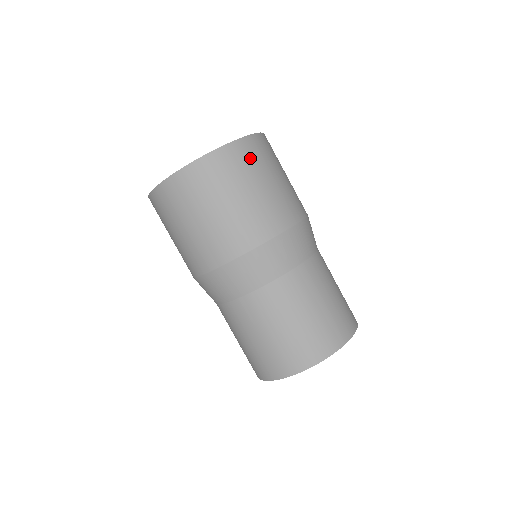
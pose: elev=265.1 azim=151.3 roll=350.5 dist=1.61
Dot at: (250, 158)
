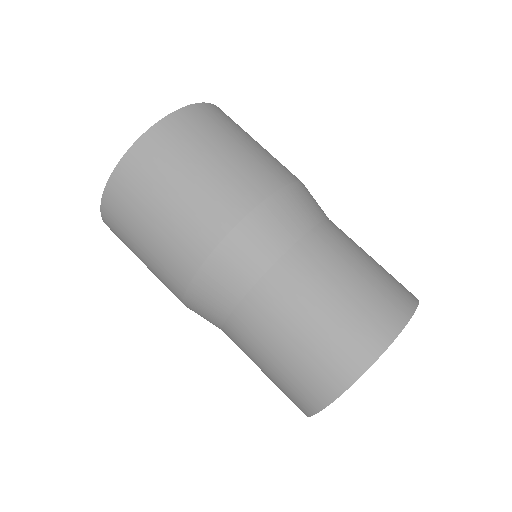
Dot at: (144, 172)
